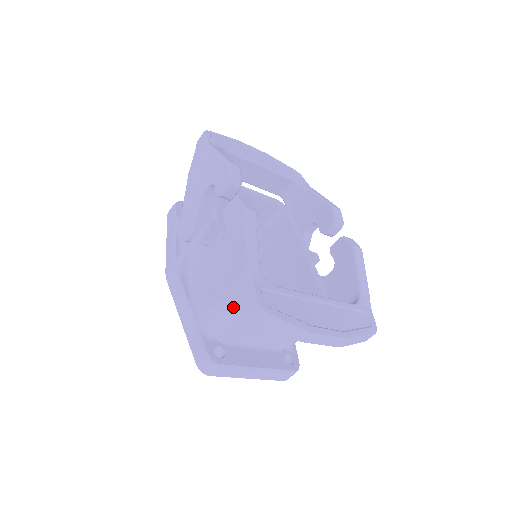
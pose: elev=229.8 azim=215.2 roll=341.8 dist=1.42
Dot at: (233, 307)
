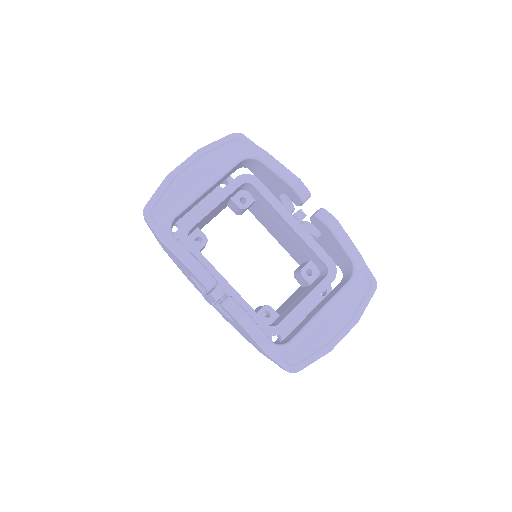
Dot at: occluded
